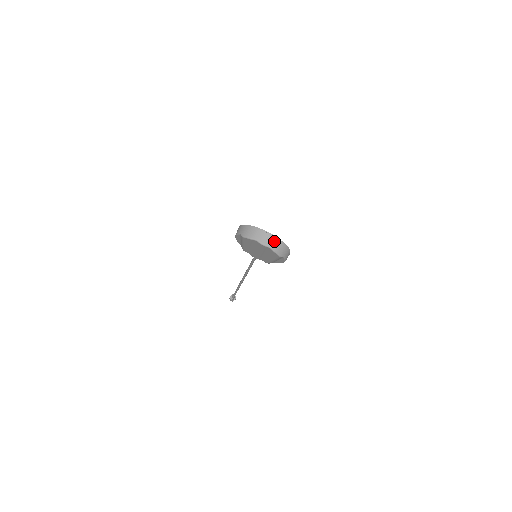
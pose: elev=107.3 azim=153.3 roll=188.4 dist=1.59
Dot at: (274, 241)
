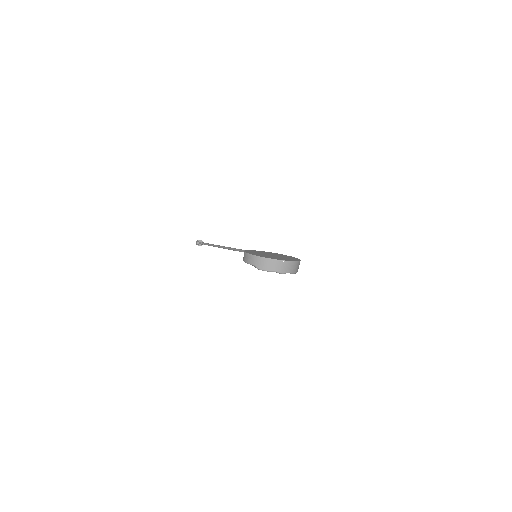
Dot at: (291, 266)
